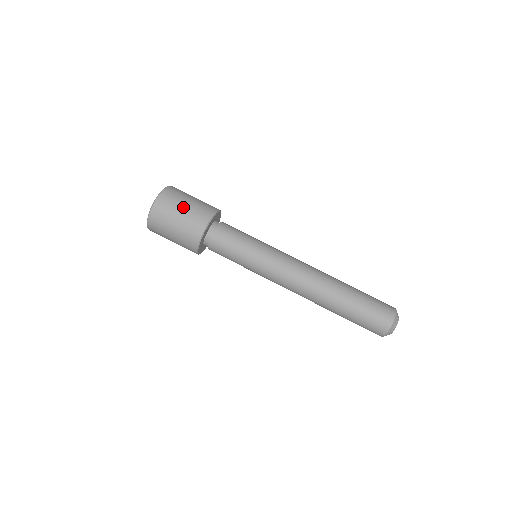
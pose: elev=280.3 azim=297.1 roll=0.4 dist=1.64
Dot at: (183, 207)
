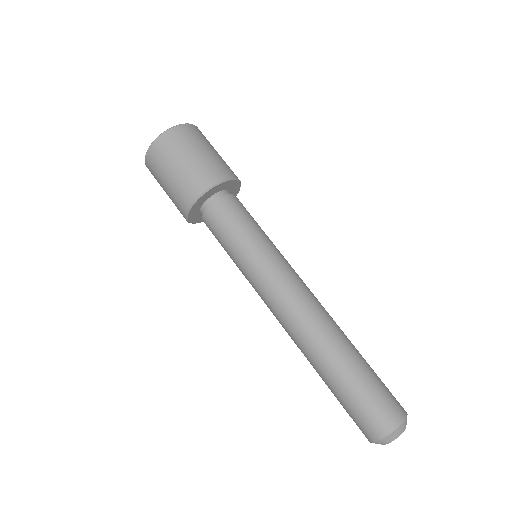
Dot at: (205, 149)
